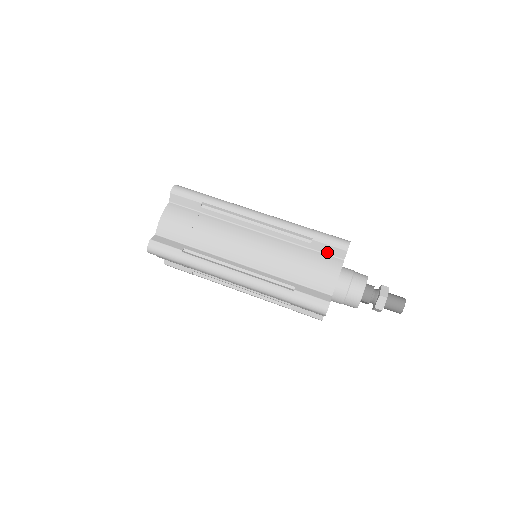
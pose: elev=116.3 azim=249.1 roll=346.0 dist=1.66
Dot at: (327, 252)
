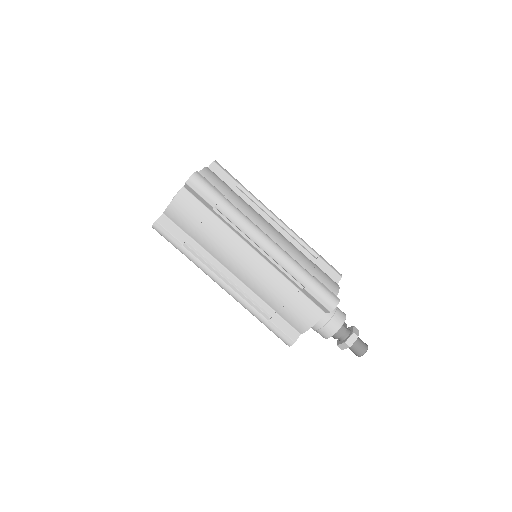
Dot at: (314, 301)
